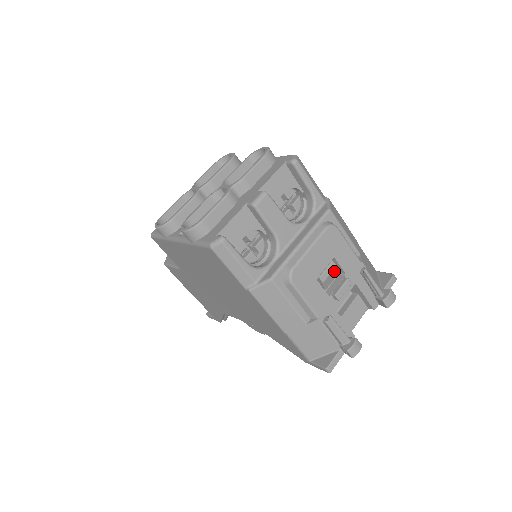
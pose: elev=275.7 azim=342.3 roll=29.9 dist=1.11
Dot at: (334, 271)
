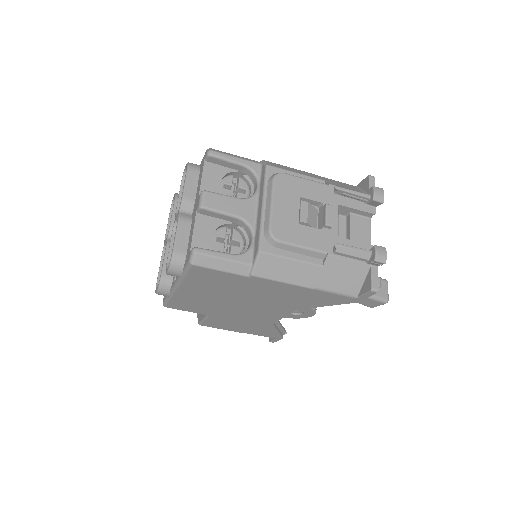
Dot at: (310, 208)
